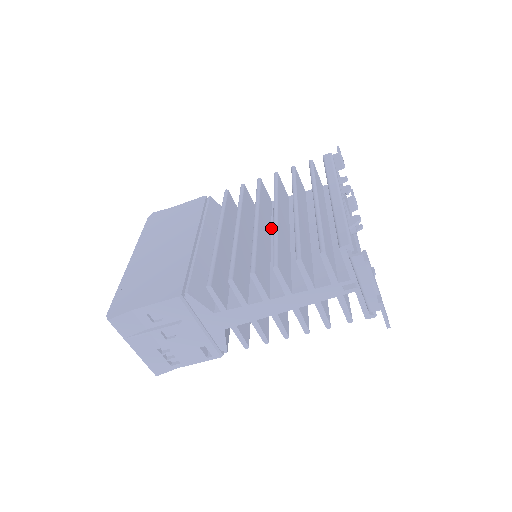
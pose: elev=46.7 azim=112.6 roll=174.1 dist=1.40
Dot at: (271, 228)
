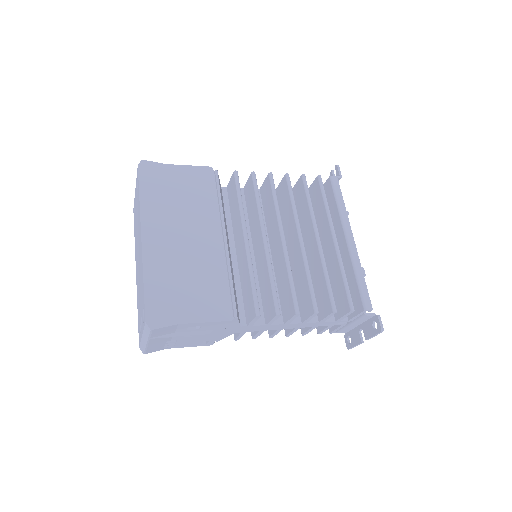
Dot at: occluded
